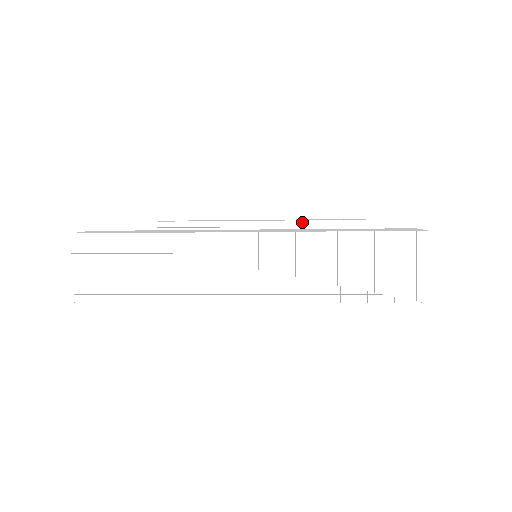
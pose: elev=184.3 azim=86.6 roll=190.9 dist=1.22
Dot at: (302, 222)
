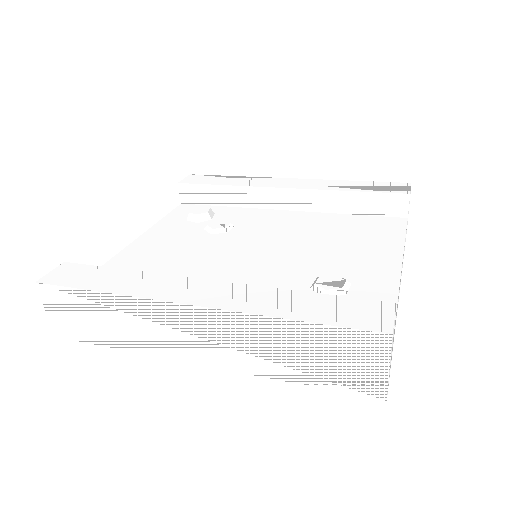
Dot at: (330, 192)
